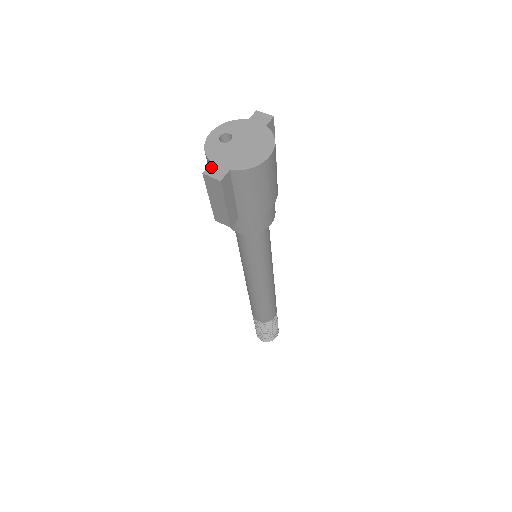
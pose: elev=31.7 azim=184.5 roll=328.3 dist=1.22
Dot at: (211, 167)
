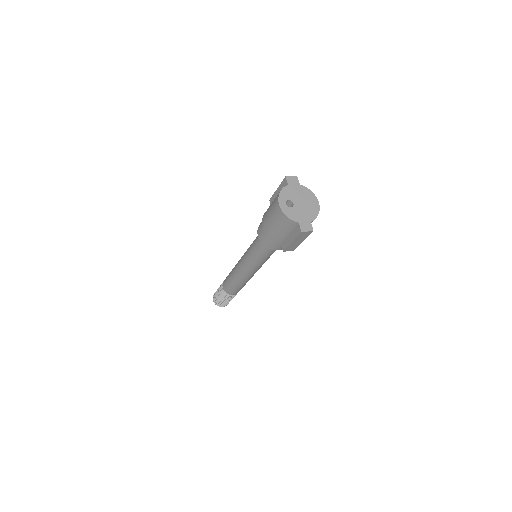
Dot at: (302, 226)
